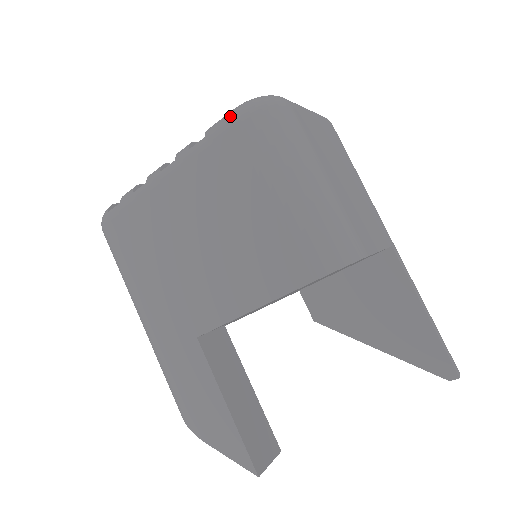
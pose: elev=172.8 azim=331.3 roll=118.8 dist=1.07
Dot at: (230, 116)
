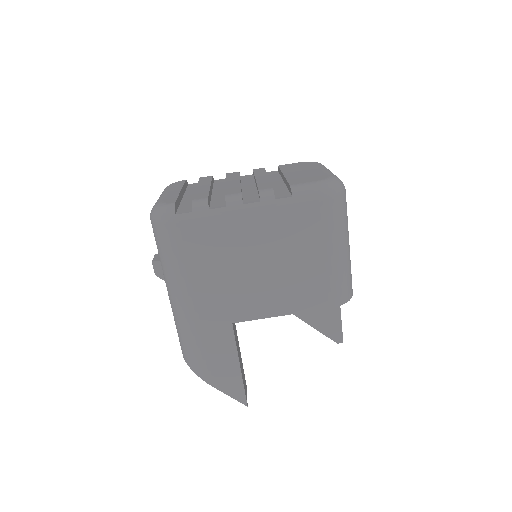
Dot at: (317, 192)
